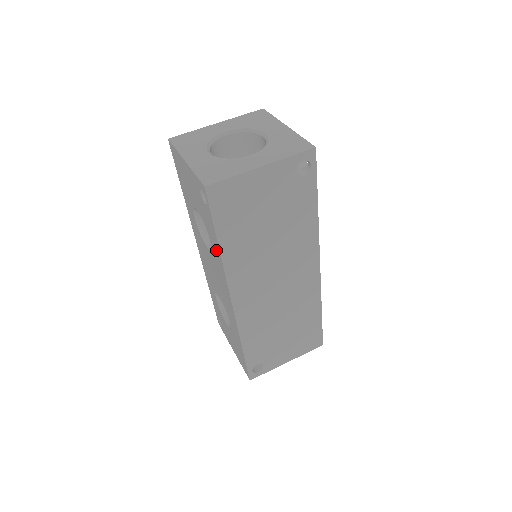
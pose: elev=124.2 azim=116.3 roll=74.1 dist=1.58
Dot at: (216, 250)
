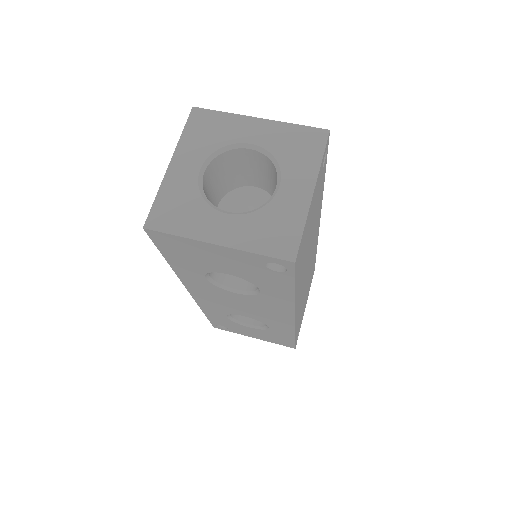
Dot at: (280, 296)
